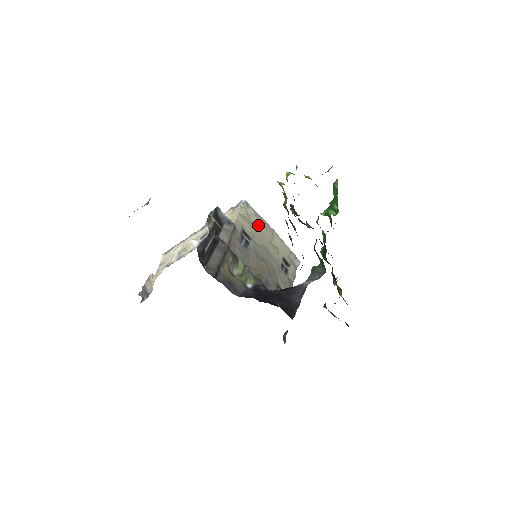
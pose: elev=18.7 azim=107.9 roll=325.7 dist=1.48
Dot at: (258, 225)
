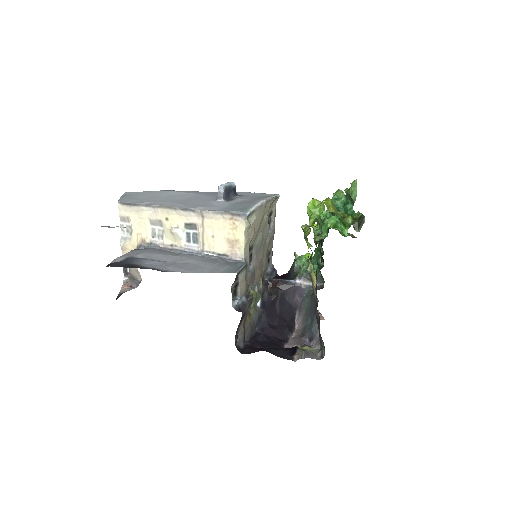
Dot at: (258, 223)
